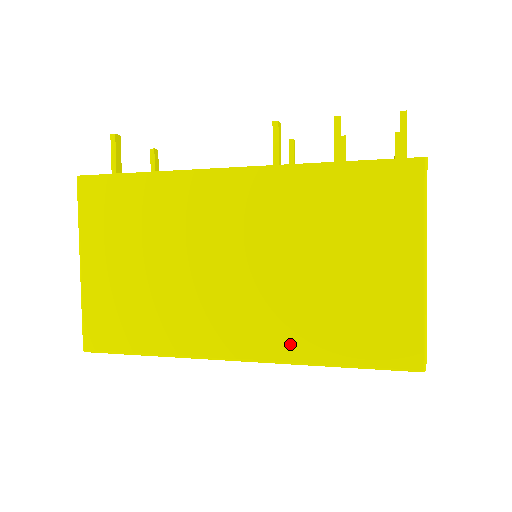
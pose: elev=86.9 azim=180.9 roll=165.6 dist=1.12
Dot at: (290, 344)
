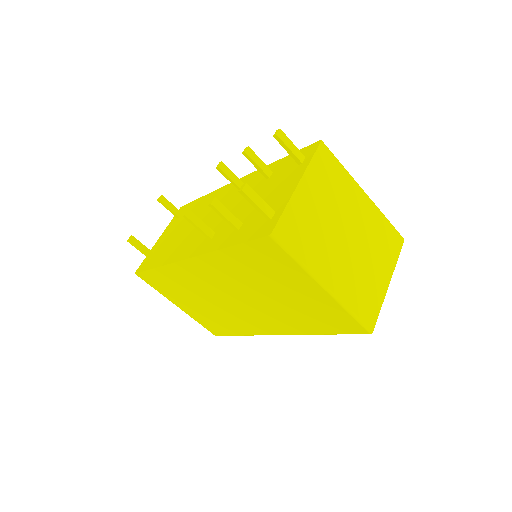
Dot at: (294, 328)
